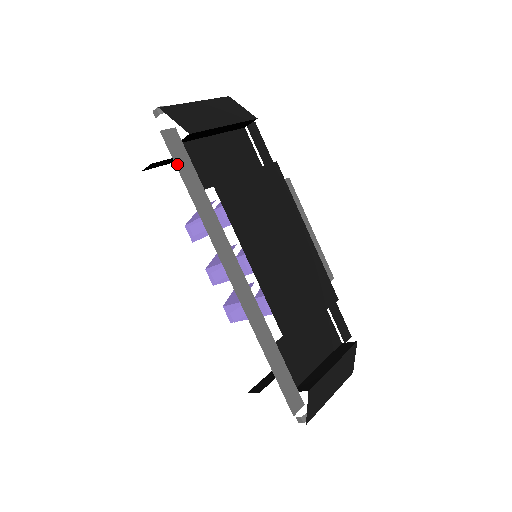
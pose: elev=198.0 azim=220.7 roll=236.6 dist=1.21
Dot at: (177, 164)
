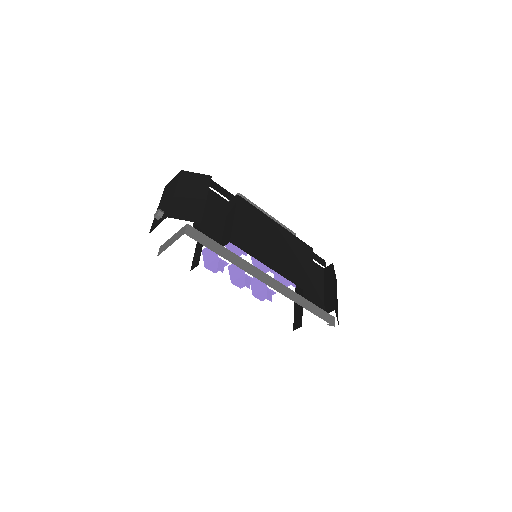
Dot at: (205, 245)
